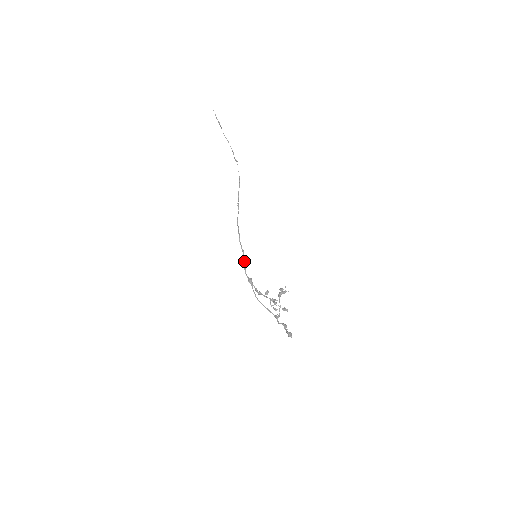
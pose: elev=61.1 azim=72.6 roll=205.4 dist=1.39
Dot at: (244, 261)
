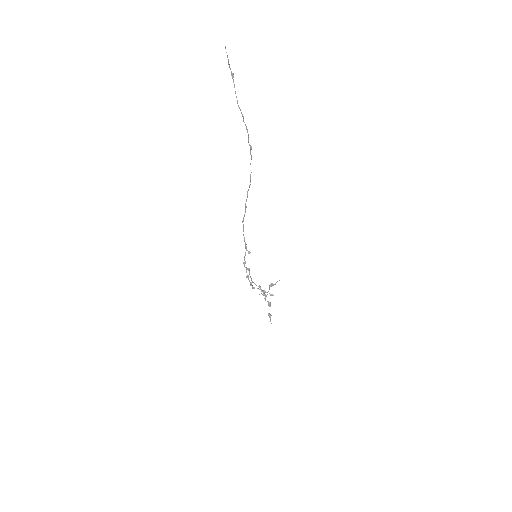
Dot at: occluded
